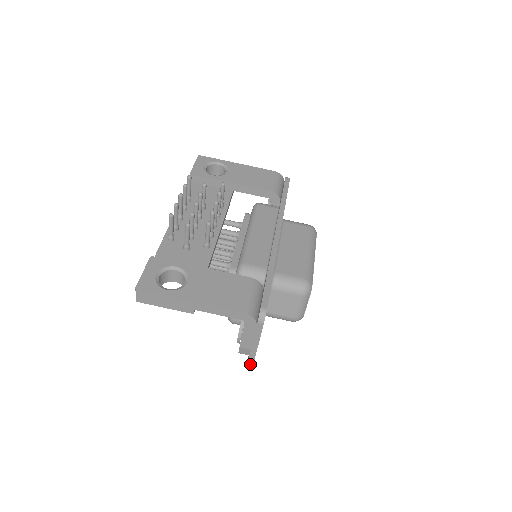
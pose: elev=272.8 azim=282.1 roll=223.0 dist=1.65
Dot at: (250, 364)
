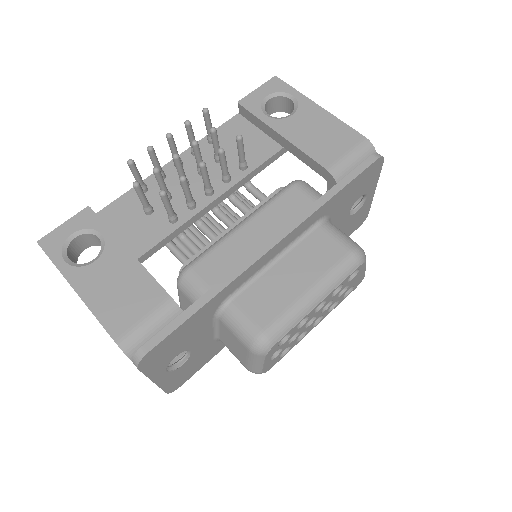
Dot at: occluded
